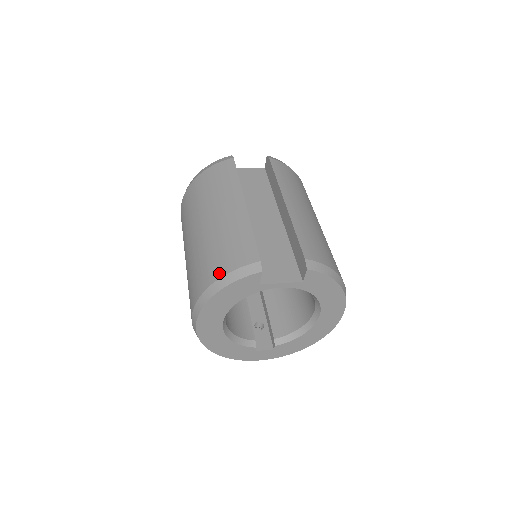
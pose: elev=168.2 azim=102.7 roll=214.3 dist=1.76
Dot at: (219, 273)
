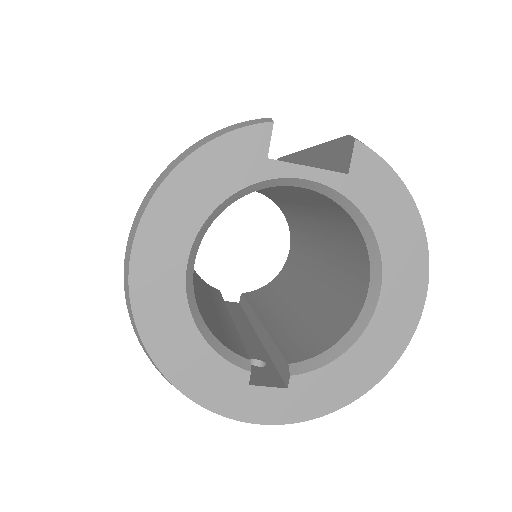
Dot at: occluded
